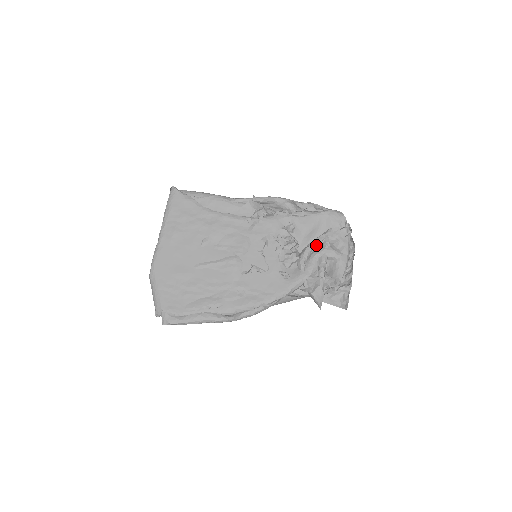
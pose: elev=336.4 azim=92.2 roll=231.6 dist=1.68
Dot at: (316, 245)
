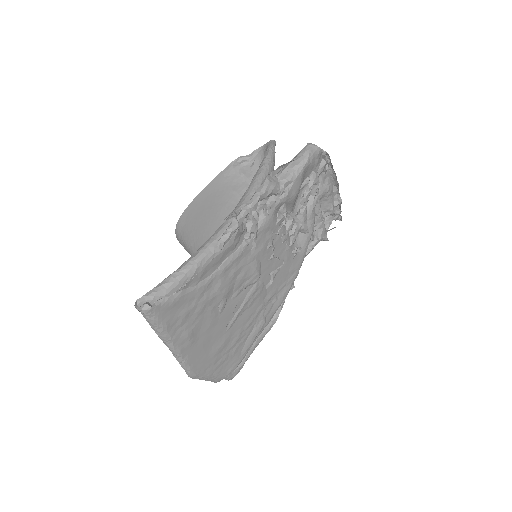
Dot at: (307, 199)
